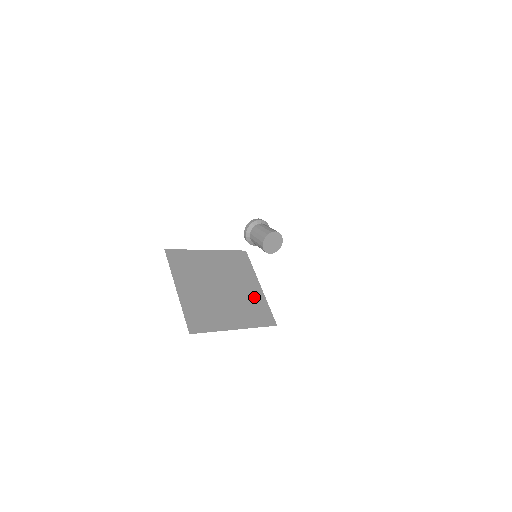
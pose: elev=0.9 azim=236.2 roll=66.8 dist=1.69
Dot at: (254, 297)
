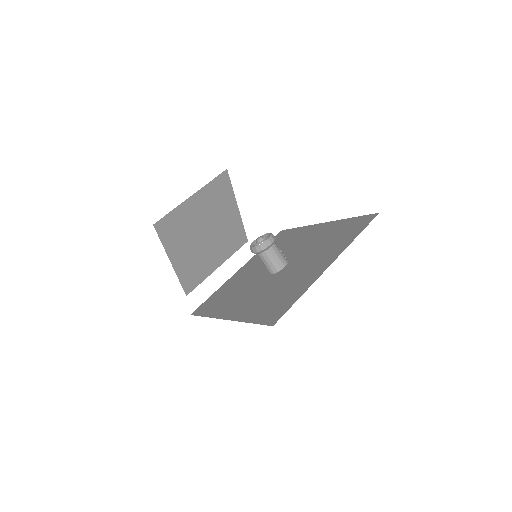
Dot at: (232, 224)
